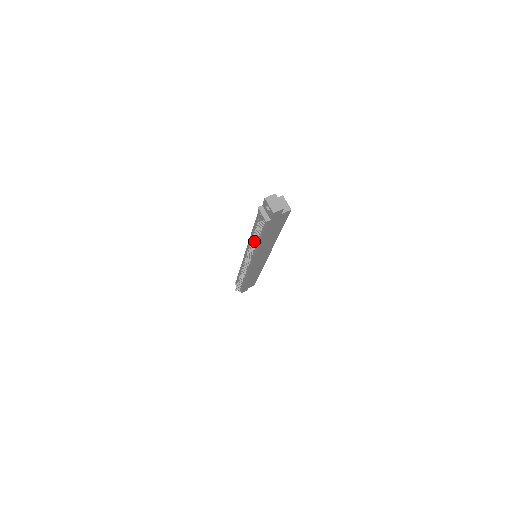
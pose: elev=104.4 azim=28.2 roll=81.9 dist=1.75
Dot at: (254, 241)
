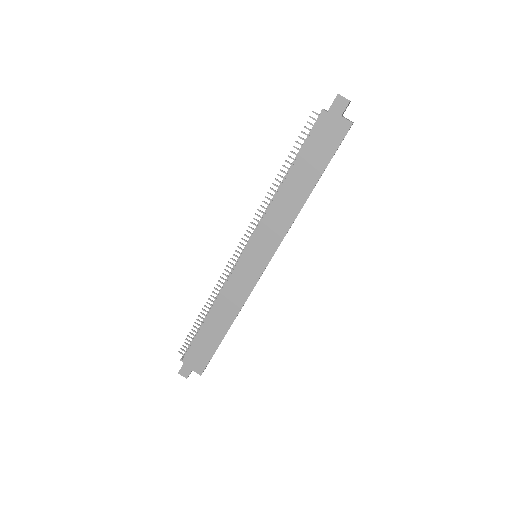
Dot at: (284, 171)
